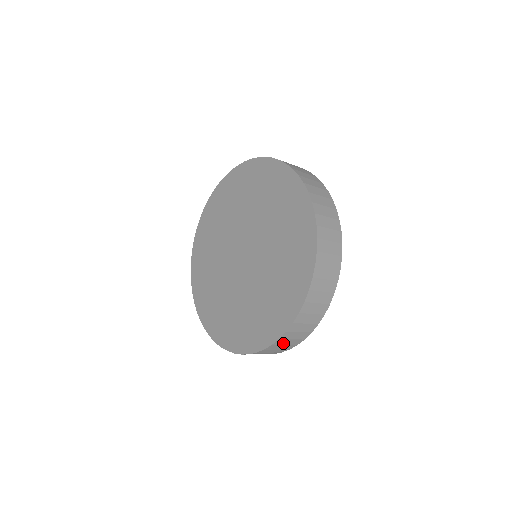
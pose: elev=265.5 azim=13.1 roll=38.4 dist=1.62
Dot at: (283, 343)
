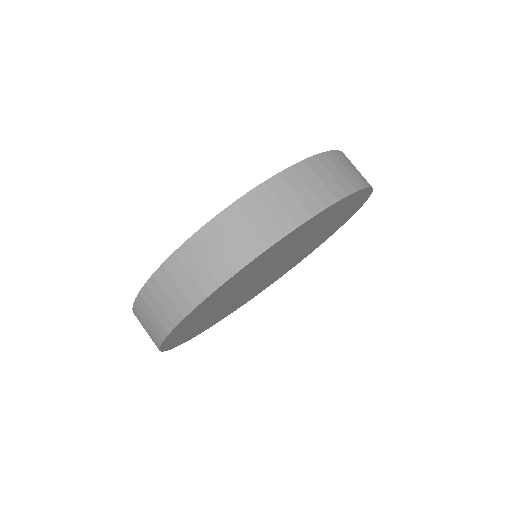
Dot at: (218, 241)
